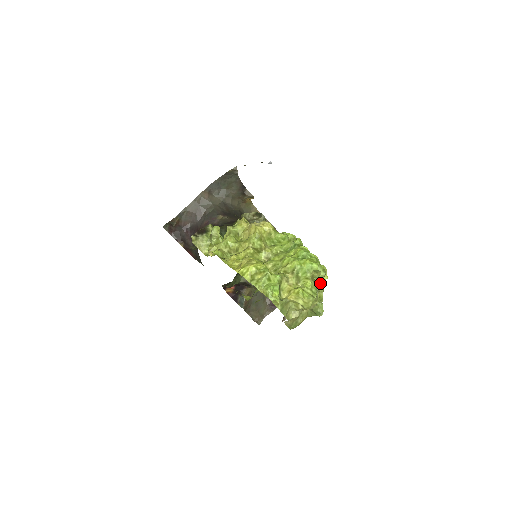
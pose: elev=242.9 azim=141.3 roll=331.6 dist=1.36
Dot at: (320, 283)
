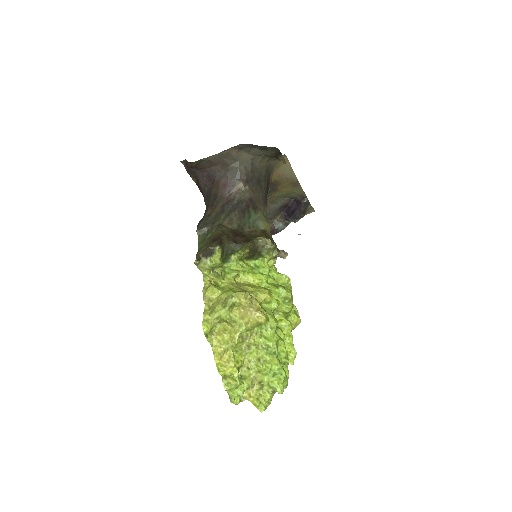
Dot at: occluded
